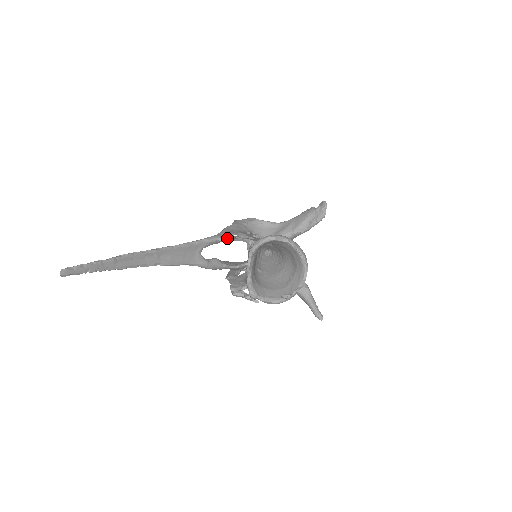
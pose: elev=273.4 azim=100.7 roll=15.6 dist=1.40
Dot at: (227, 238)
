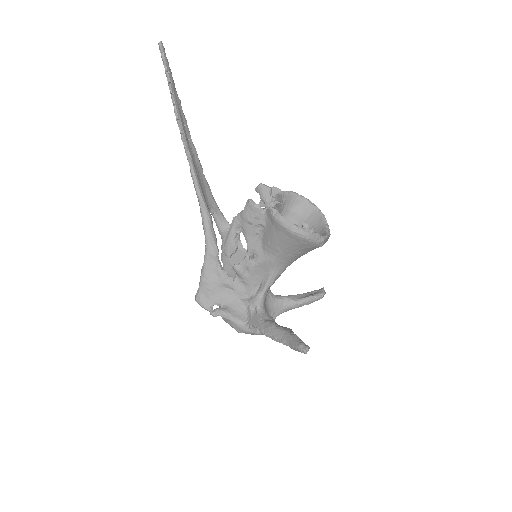
Dot at: occluded
